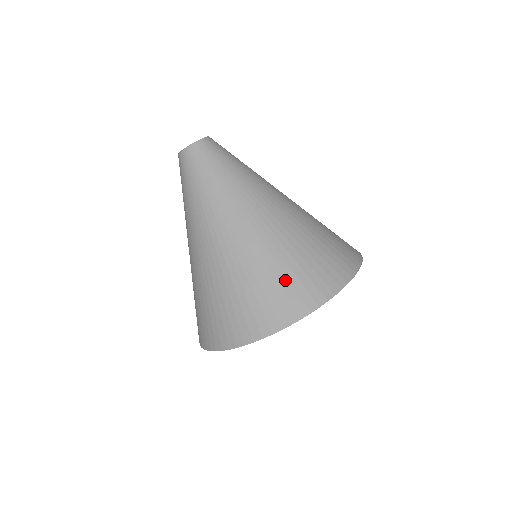
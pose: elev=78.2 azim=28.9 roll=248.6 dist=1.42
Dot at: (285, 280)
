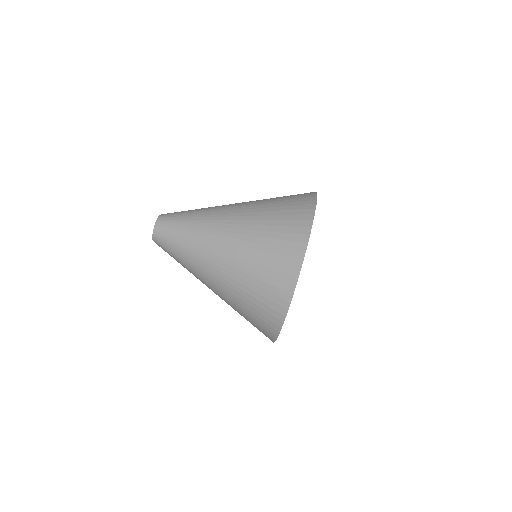
Dot at: (269, 263)
